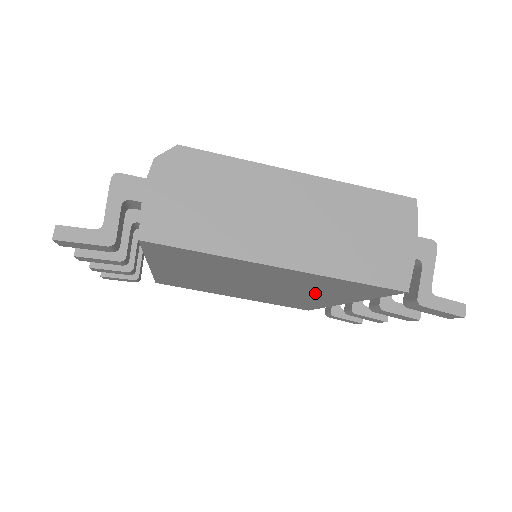
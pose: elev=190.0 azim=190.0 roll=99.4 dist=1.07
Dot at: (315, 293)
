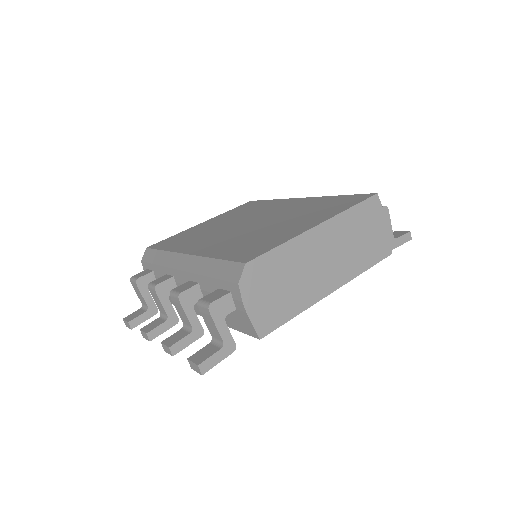
Dot at: occluded
